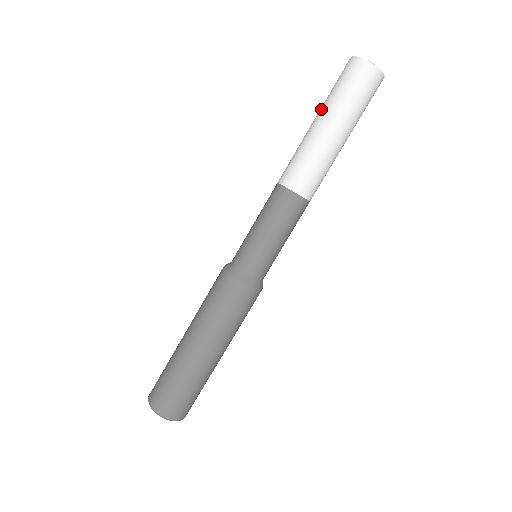
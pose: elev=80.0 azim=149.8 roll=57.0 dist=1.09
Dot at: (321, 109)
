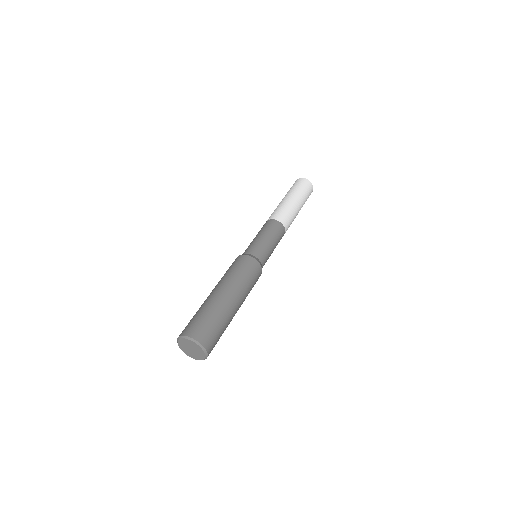
Dot at: occluded
